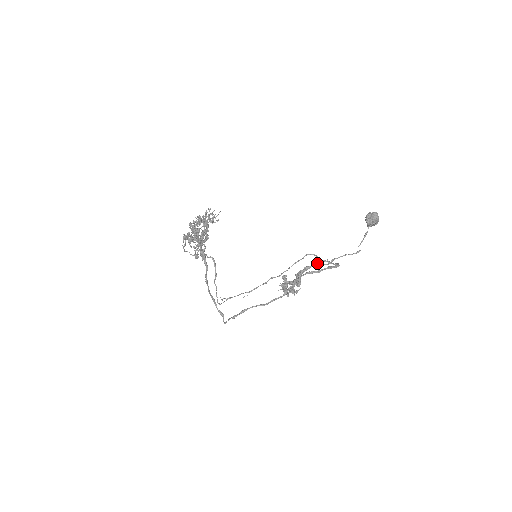
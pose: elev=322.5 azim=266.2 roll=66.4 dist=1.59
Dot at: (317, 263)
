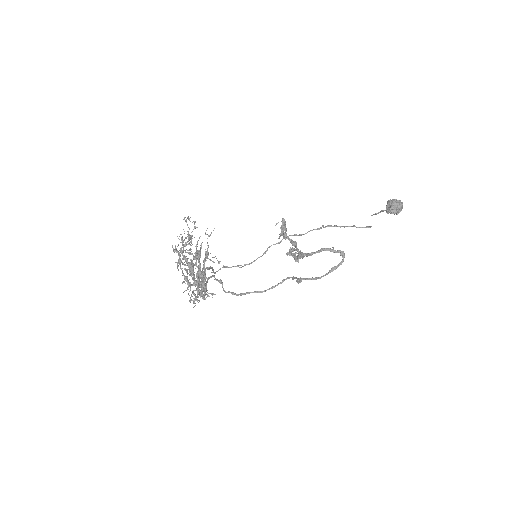
Dot at: (321, 251)
